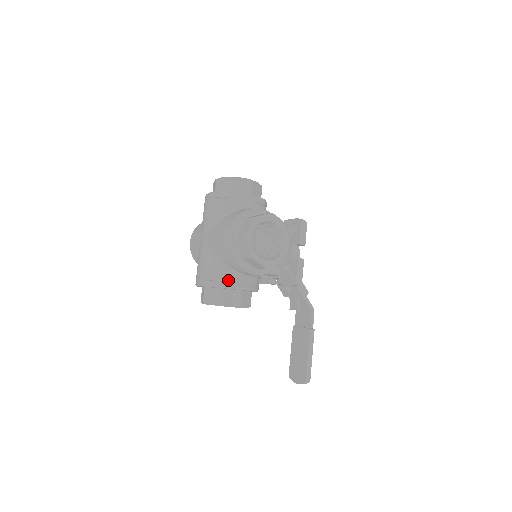
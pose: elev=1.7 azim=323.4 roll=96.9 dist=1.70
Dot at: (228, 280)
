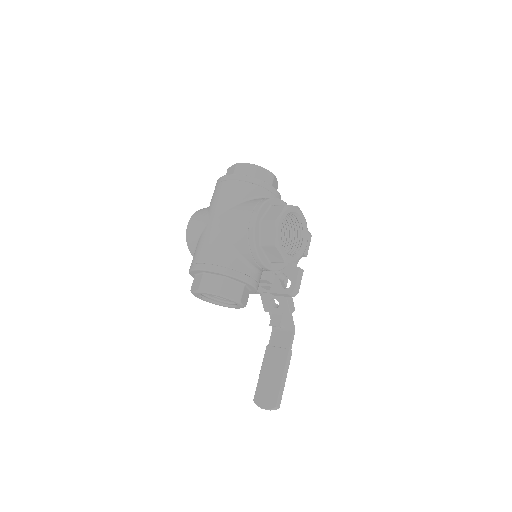
Dot at: (236, 268)
